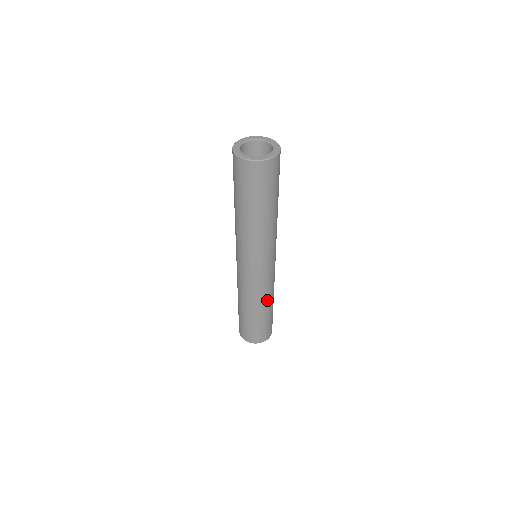
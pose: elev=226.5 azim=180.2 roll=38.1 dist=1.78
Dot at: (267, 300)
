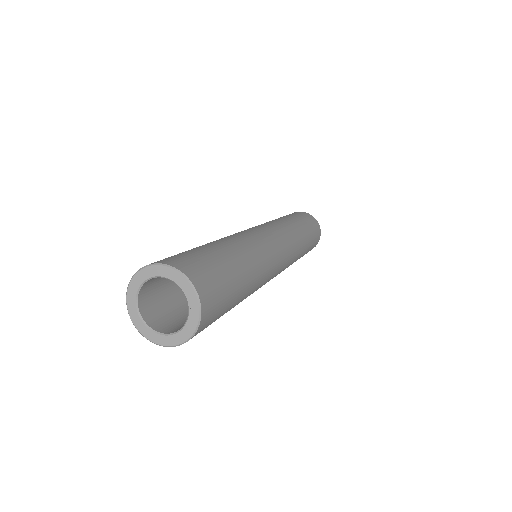
Dot at: (300, 249)
